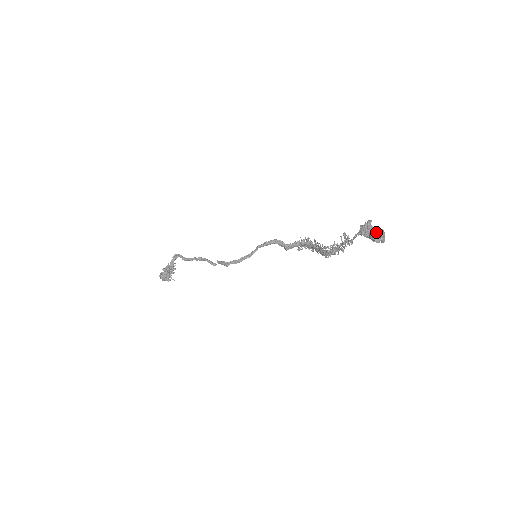
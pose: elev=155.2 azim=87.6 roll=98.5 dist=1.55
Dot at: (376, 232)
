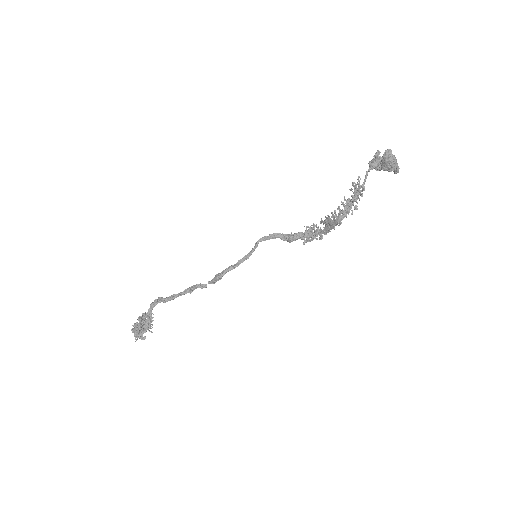
Dot at: (388, 152)
